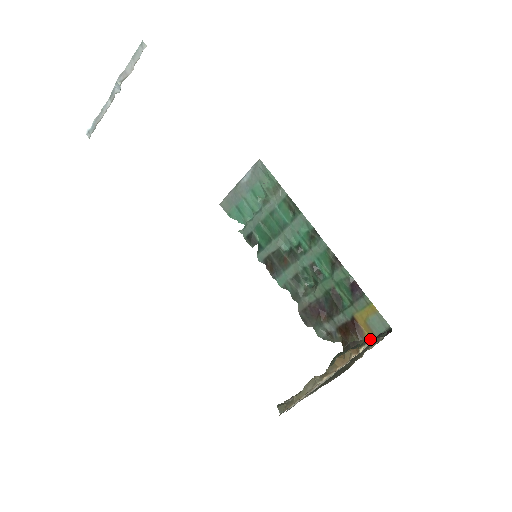
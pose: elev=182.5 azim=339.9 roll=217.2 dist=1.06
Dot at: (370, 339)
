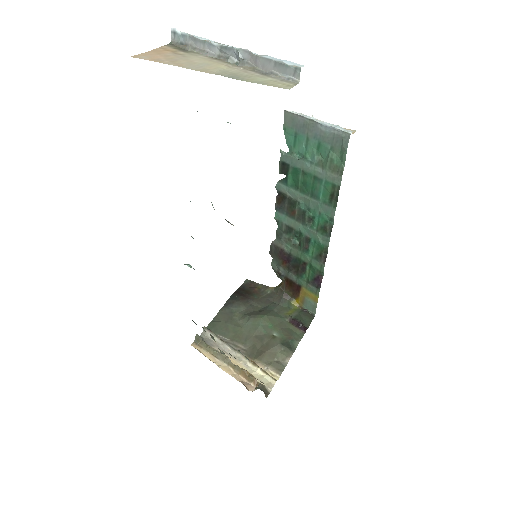
Dot at: (283, 346)
